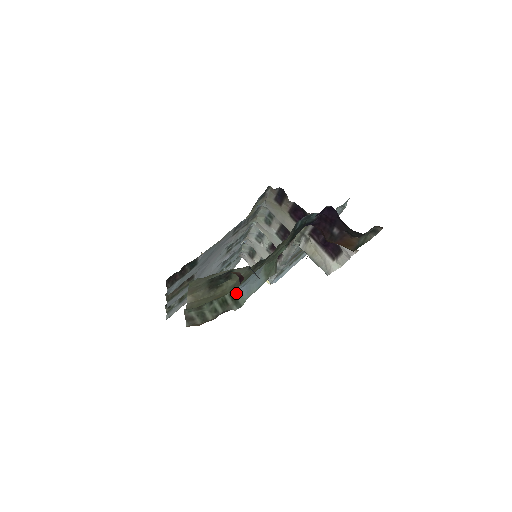
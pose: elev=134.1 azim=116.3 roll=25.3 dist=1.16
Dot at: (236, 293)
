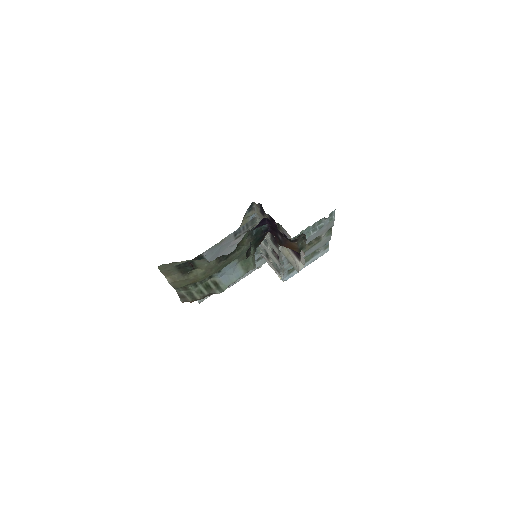
Dot at: (217, 281)
